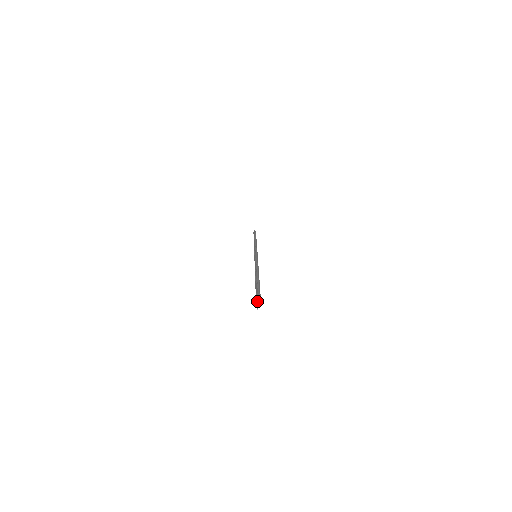
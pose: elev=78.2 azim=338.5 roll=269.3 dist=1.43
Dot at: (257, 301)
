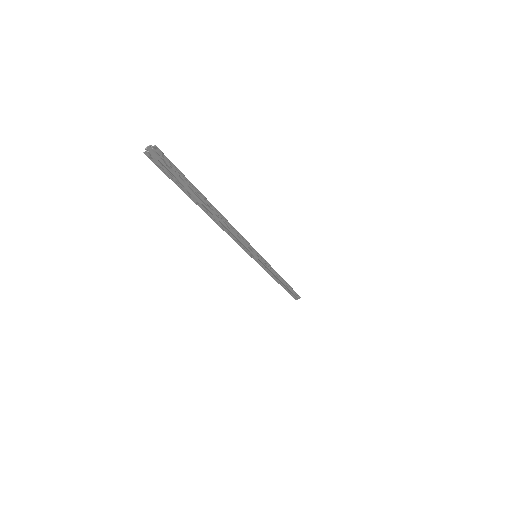
Dot at: (154, 148)
